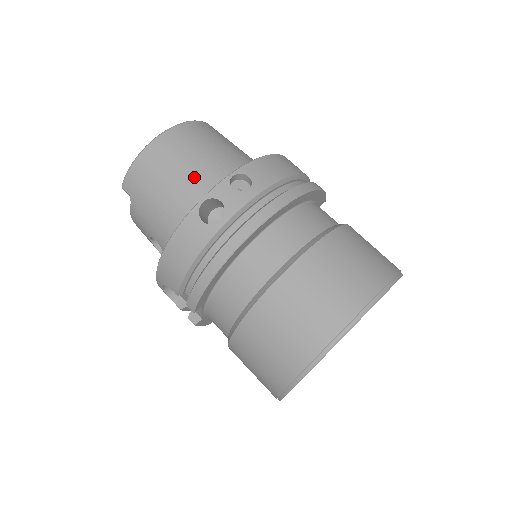
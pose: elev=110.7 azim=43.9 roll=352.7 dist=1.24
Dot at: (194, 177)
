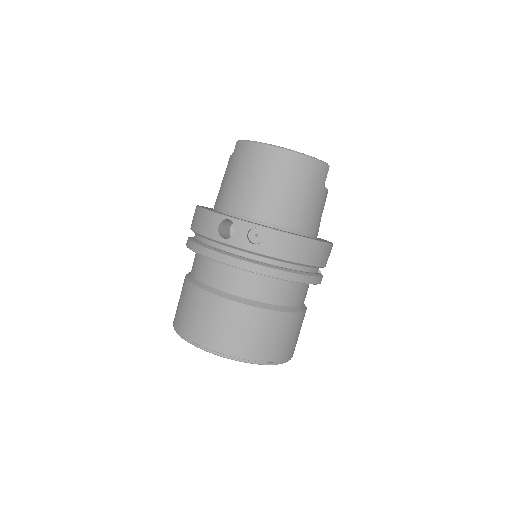
Dot at: (255, 195)
